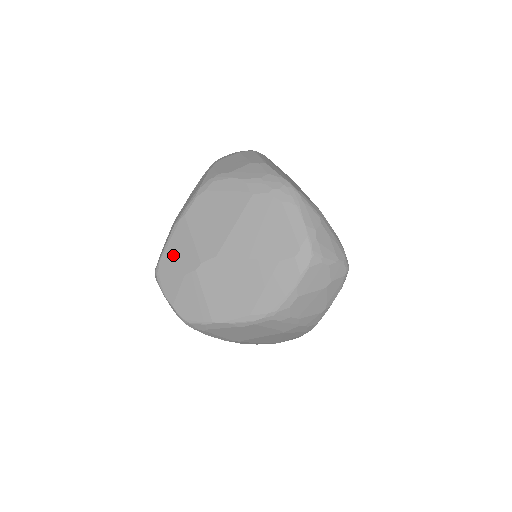
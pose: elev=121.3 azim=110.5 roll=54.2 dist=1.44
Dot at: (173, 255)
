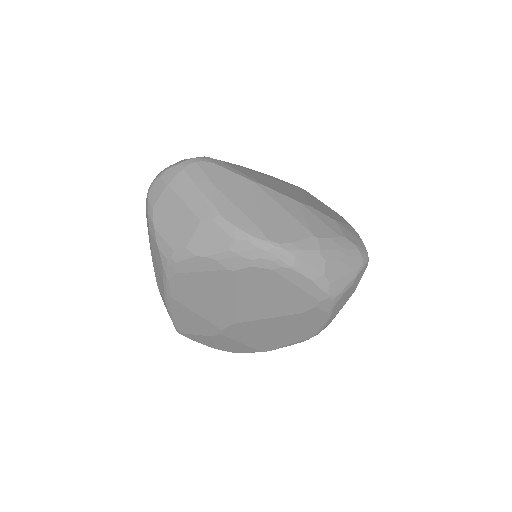
Dot at: (186, 324)
